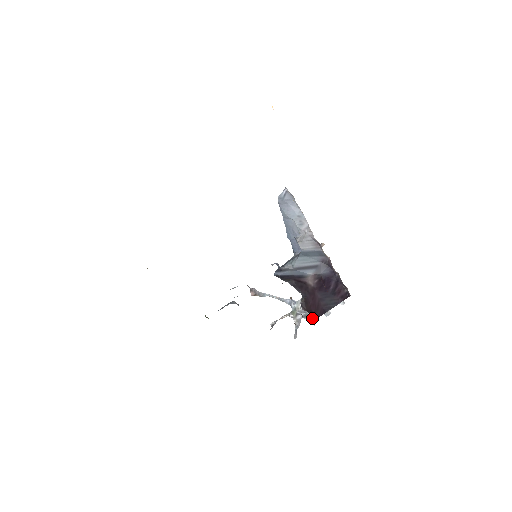
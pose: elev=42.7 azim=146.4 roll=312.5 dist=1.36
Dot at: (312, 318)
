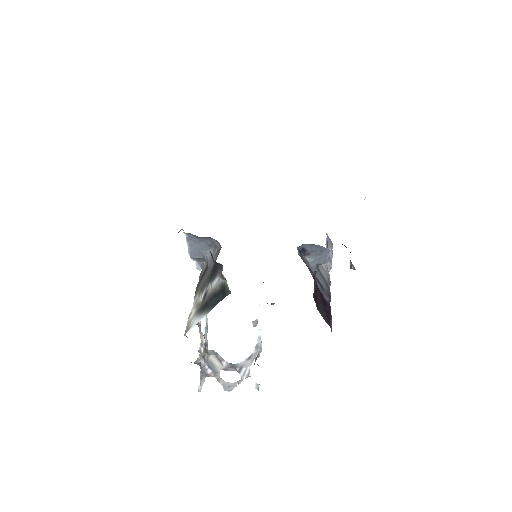
Dot at: (315, 289)
